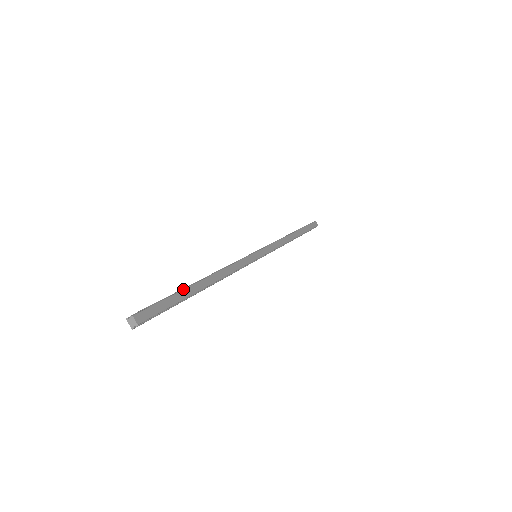
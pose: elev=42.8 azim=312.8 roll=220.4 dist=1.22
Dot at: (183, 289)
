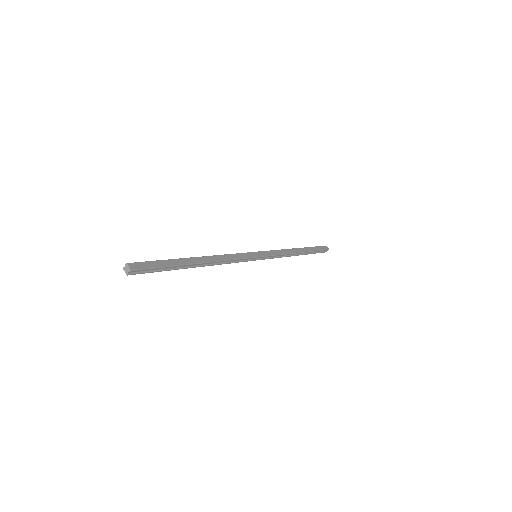
Dot at: (177, 259)
